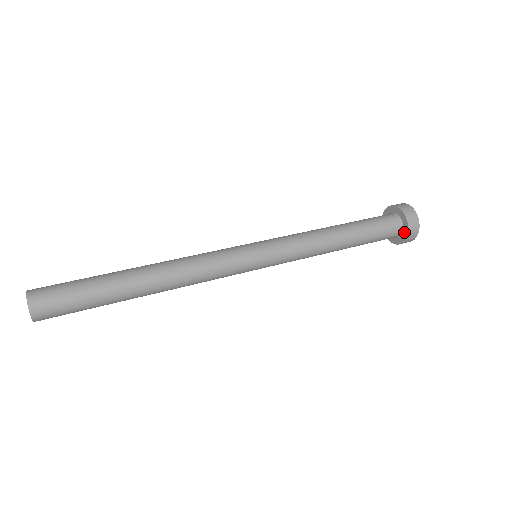
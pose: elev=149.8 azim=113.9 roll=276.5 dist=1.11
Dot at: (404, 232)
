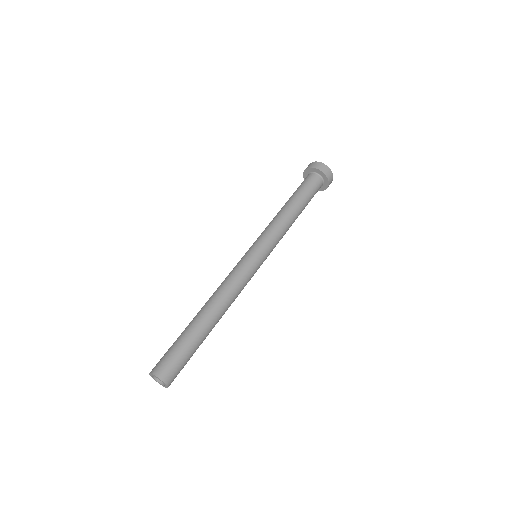
Dot at: (323, 176)
